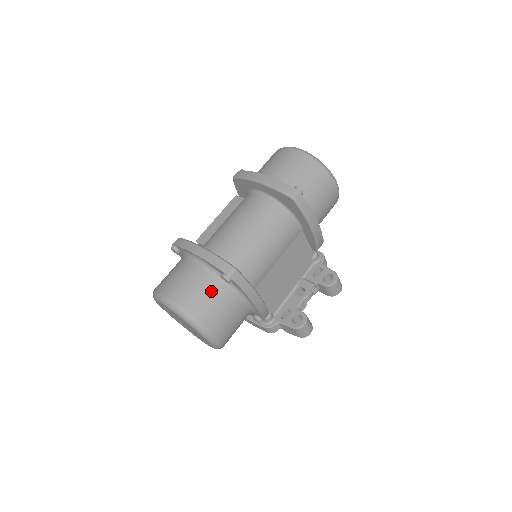
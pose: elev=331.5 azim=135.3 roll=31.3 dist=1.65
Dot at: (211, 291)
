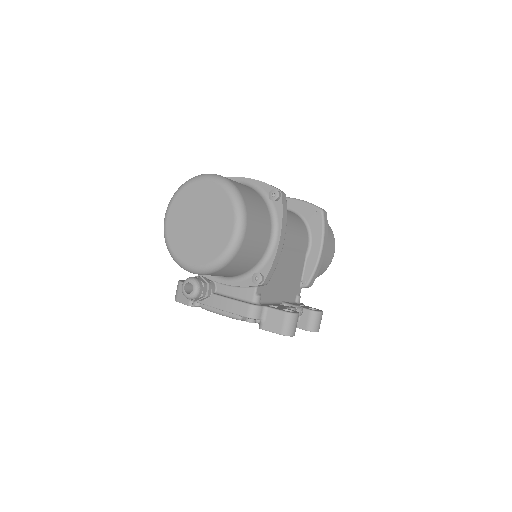
Dot at: (256, 197)
